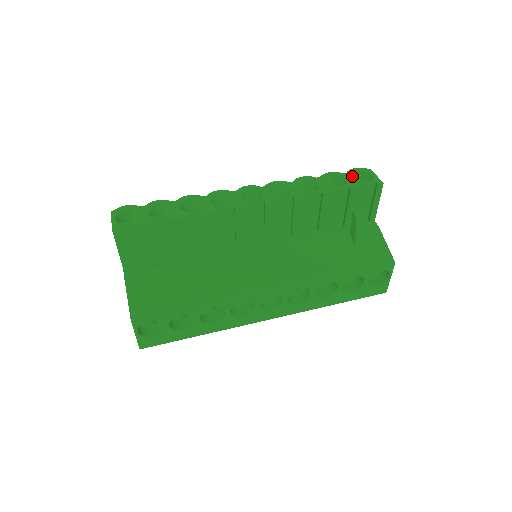
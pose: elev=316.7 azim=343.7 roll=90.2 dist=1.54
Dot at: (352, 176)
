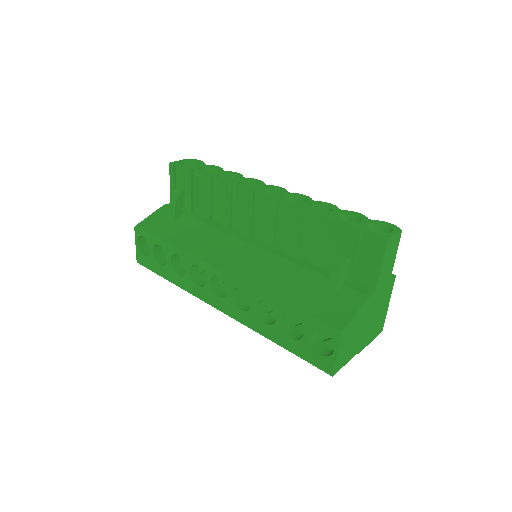
Dot at: (371, 223)
